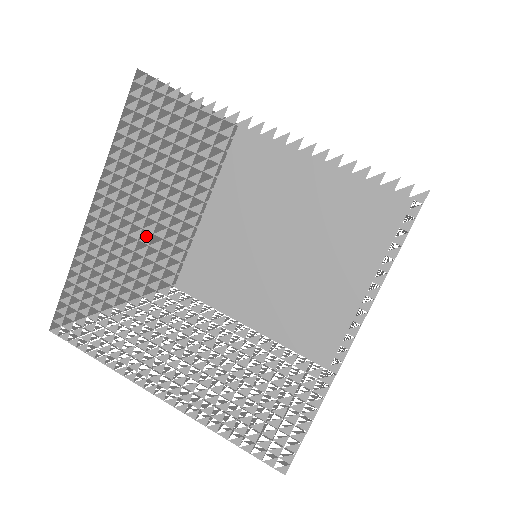
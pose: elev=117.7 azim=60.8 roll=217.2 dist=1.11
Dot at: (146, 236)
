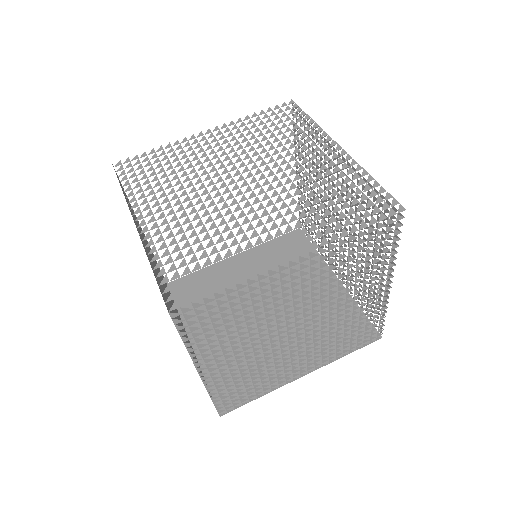
Dot at: occluded
